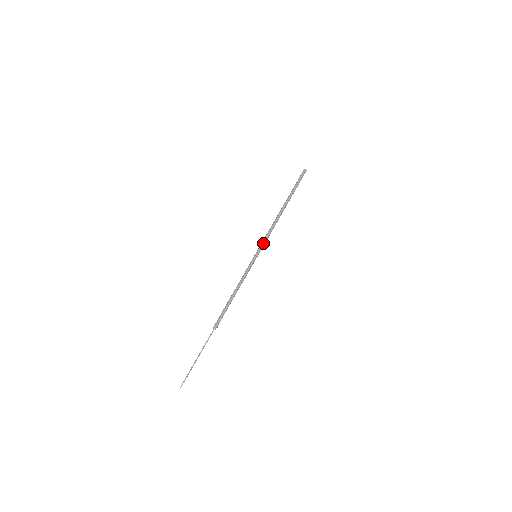
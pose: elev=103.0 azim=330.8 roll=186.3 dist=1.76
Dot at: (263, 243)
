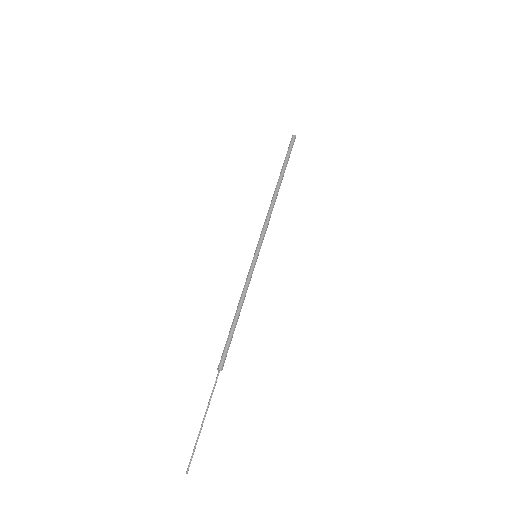
Dot at: (261, 237)
